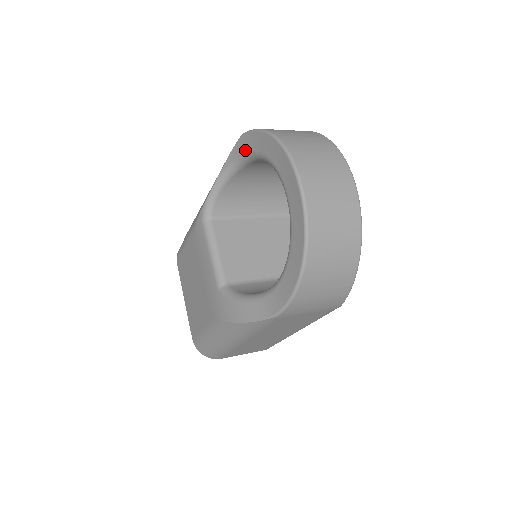
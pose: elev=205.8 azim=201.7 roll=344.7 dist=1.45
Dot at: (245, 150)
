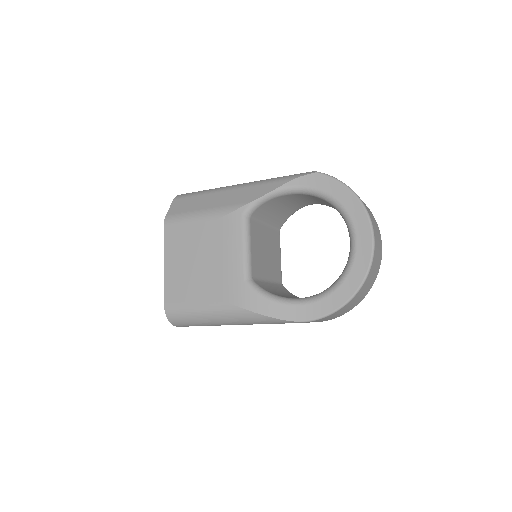
Dot at: (317, 186)
